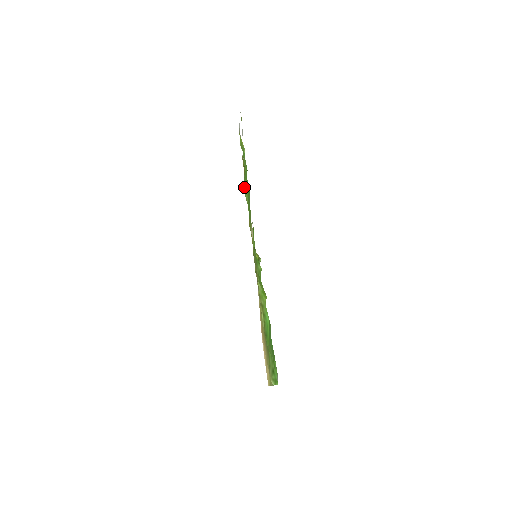
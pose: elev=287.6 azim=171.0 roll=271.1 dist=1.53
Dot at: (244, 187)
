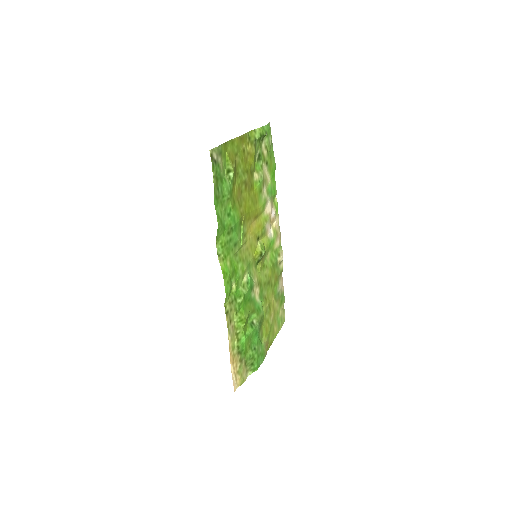
Dot at: (217, 244)
